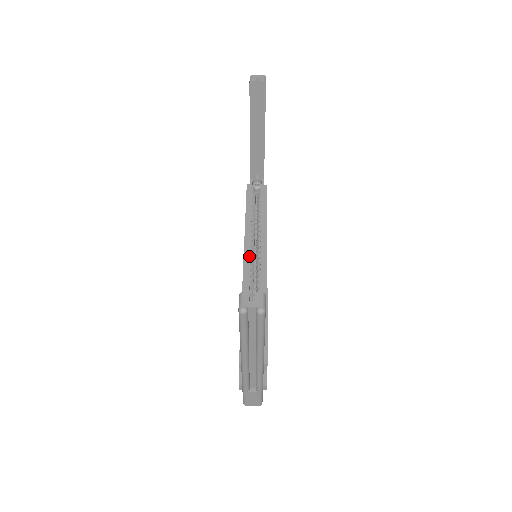
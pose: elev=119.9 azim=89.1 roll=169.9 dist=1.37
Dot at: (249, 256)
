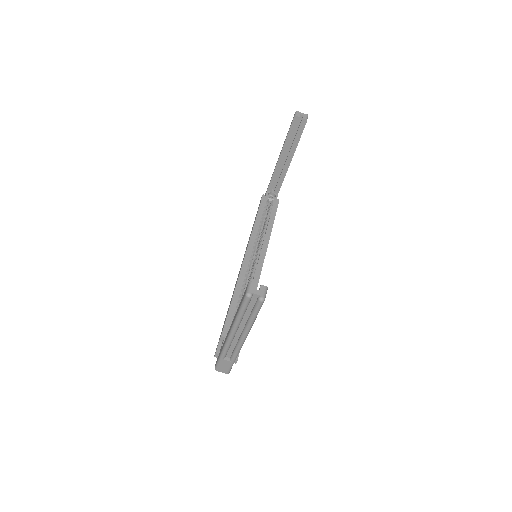
Dot at: (250, 254)
